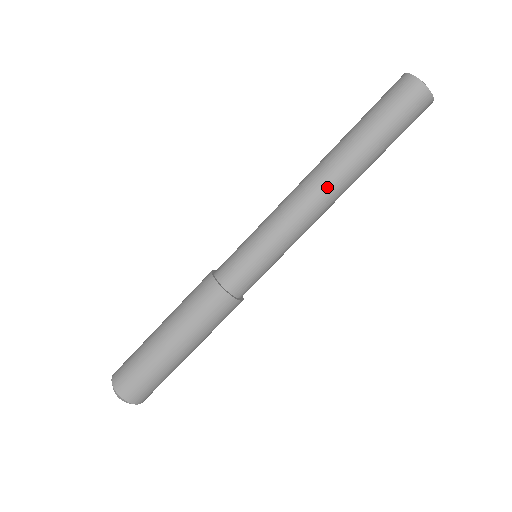
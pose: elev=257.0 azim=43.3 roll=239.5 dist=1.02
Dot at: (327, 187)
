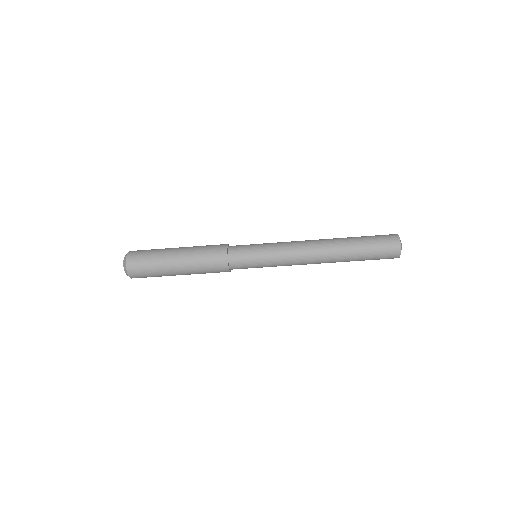
Dot at: (319, 251)
